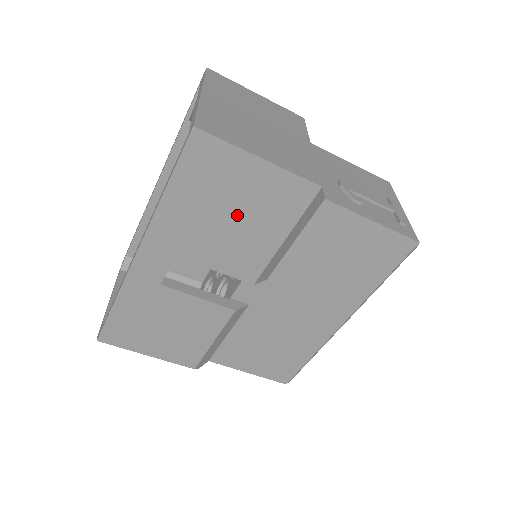
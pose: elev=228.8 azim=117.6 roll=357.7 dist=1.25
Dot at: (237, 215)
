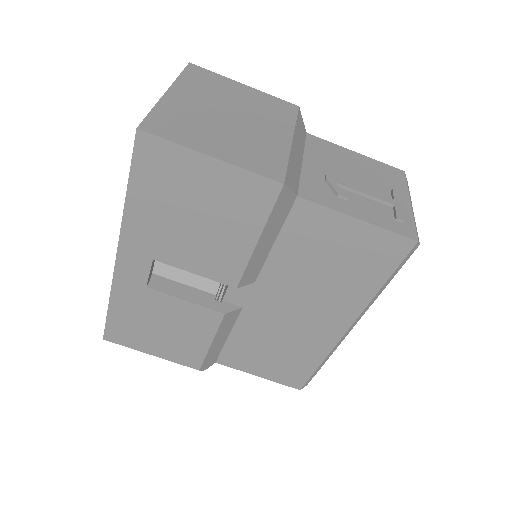
Dot at: (202, 217)
